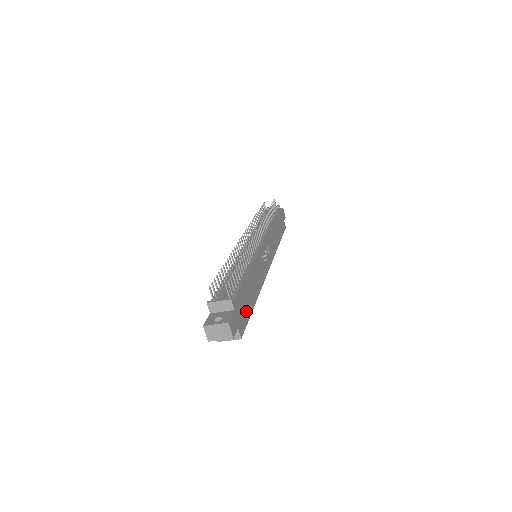
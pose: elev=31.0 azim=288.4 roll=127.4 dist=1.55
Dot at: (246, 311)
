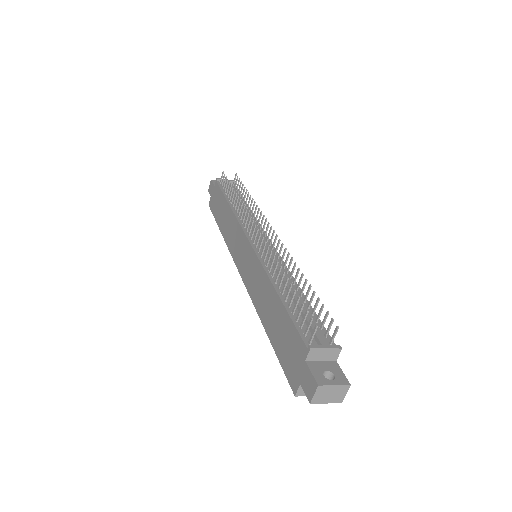
Dot at: occluded
